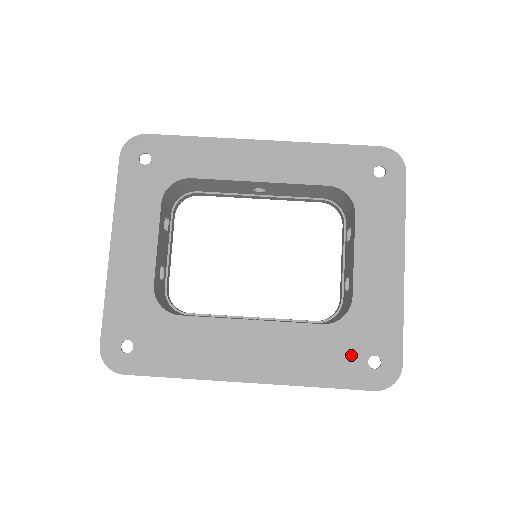
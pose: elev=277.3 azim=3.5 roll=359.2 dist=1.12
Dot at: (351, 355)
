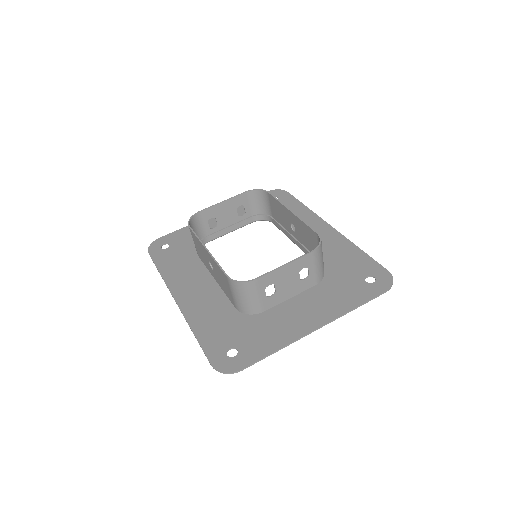
Dot at: (228, 337)
